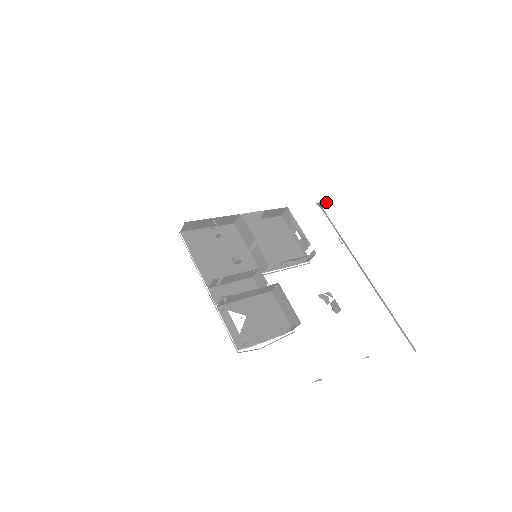
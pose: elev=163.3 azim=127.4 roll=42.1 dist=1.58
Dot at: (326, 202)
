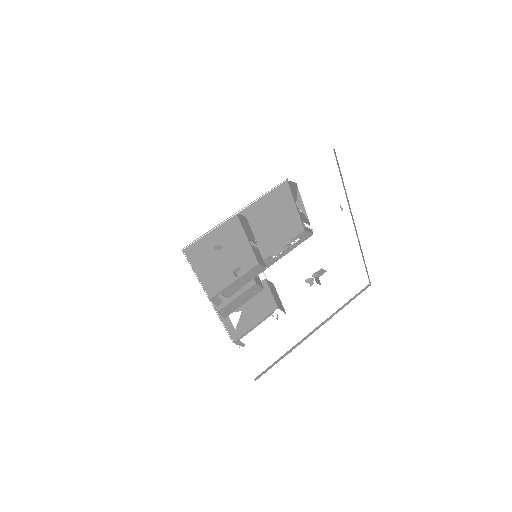
Dot at: occluded
